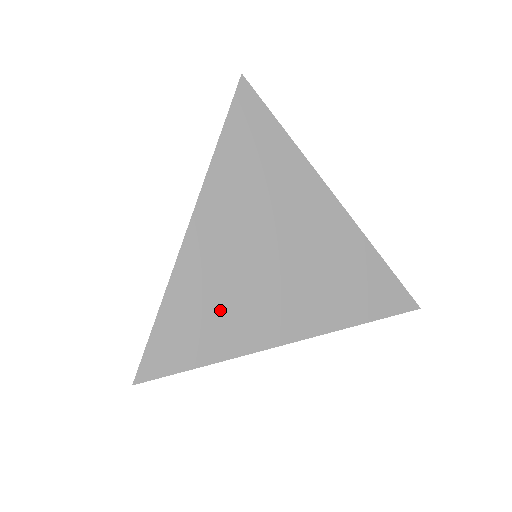
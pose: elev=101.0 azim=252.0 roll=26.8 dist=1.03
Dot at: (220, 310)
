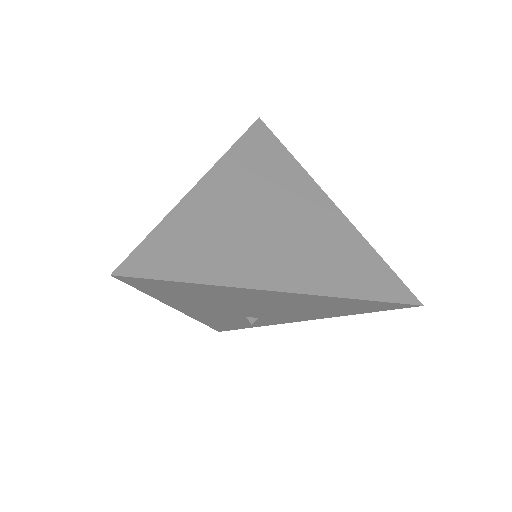
Dot at: (214, 244)
